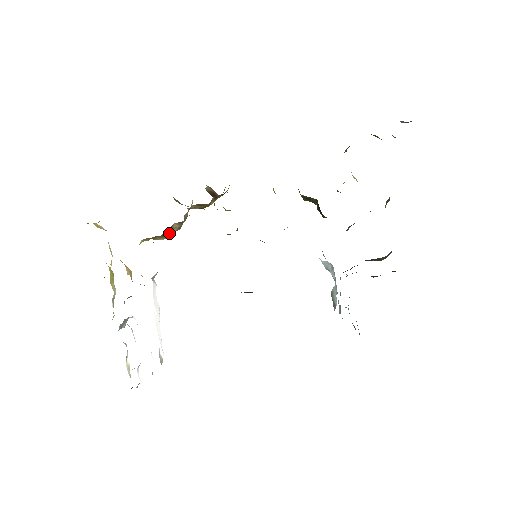
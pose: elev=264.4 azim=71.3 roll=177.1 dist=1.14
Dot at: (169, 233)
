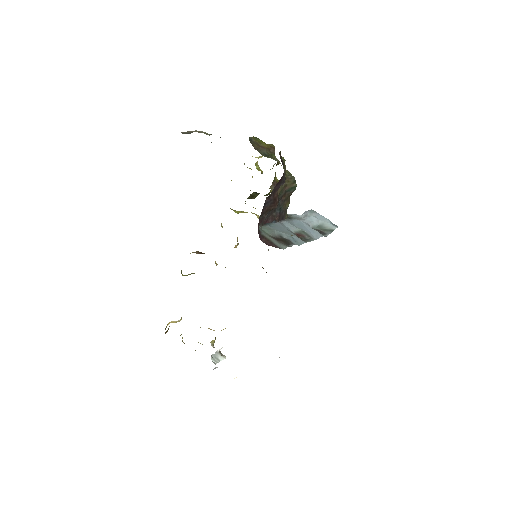
Dot at: occluded
